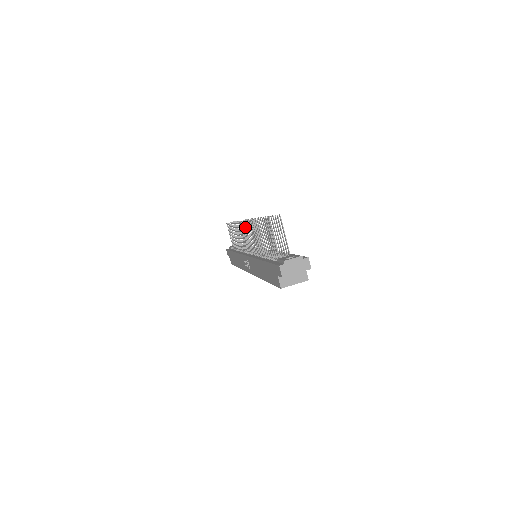
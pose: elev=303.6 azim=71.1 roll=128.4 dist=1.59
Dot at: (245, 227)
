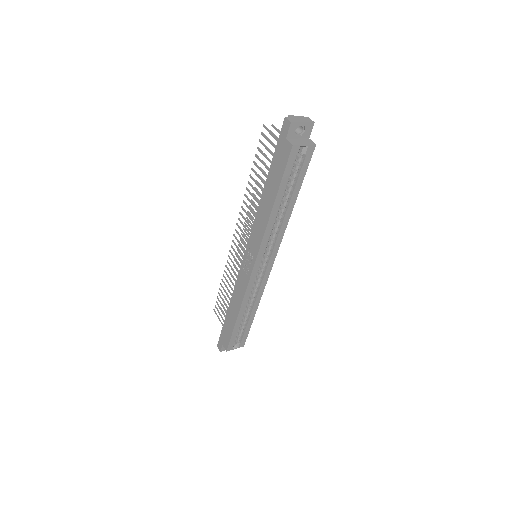
Dot at: (239, 228)
